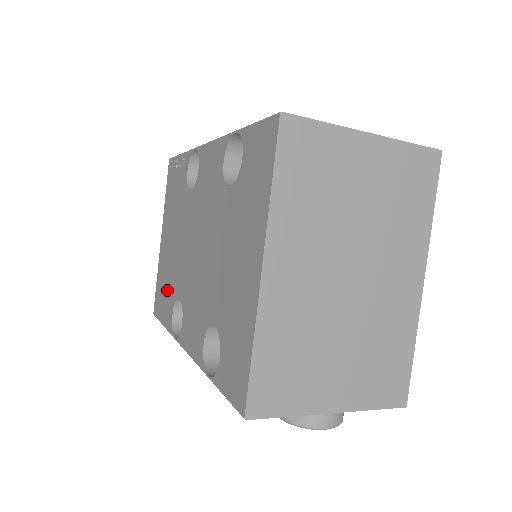
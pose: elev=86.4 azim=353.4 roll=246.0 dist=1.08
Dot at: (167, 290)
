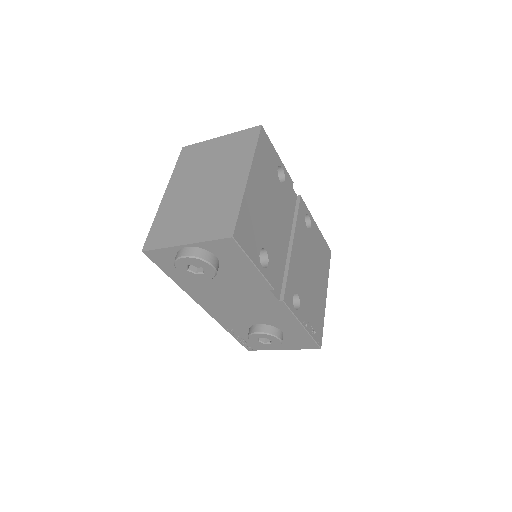
Dot at: occluded
